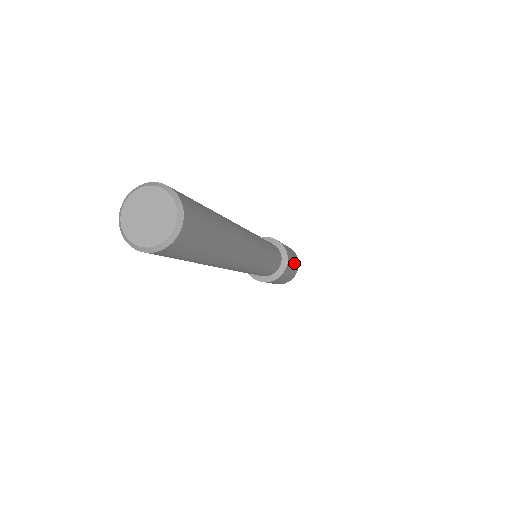
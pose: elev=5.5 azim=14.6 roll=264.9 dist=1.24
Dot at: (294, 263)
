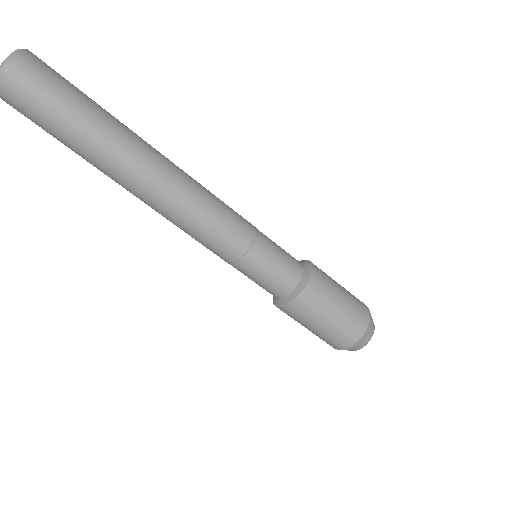
Dot at: (342, 310)
